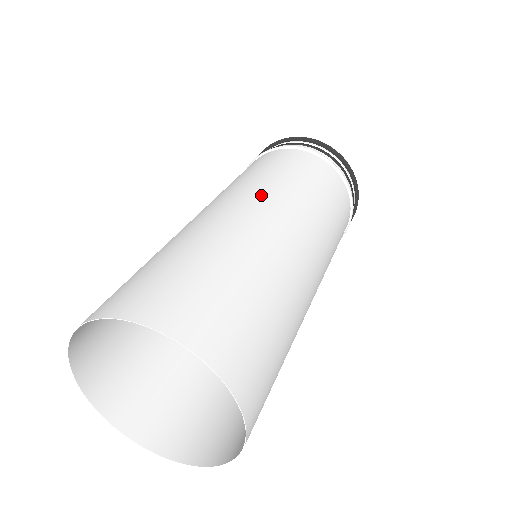
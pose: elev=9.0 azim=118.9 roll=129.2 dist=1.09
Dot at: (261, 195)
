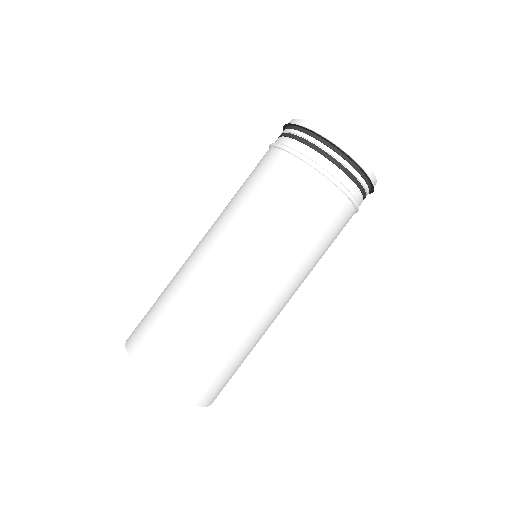
Dot at: (252, 256)
